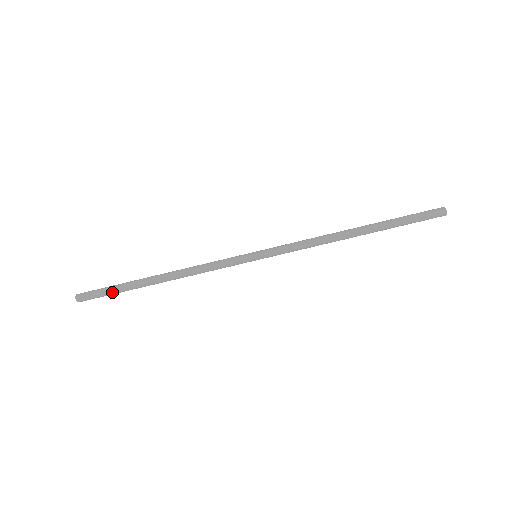
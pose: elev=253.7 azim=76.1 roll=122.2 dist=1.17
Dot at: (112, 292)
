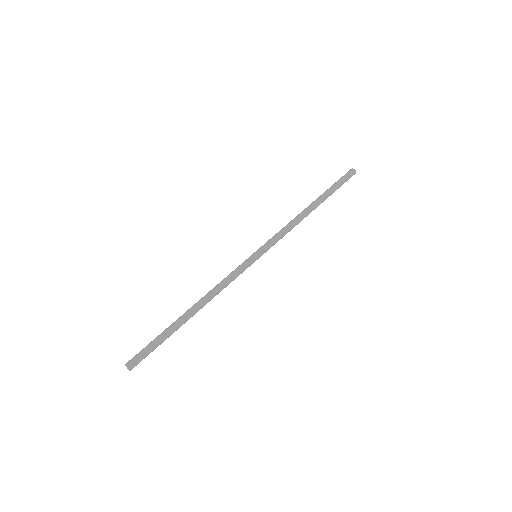
Dot at: (157, 342)
